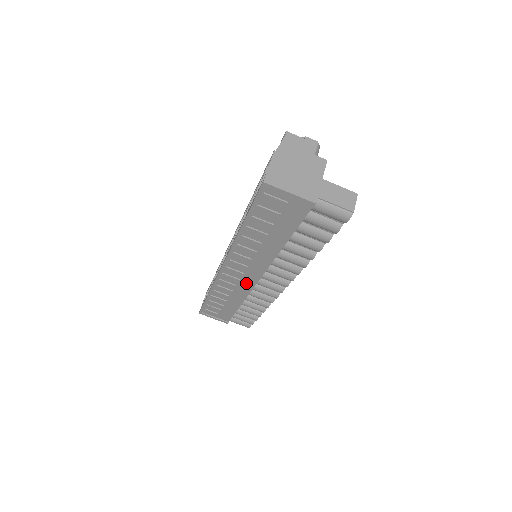
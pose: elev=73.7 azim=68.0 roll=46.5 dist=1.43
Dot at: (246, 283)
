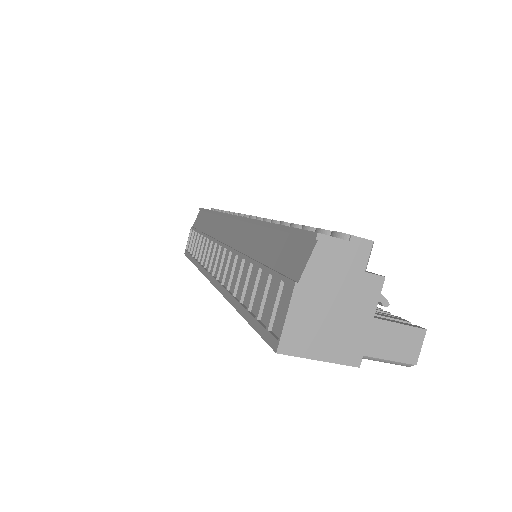
Dot at: occluded
